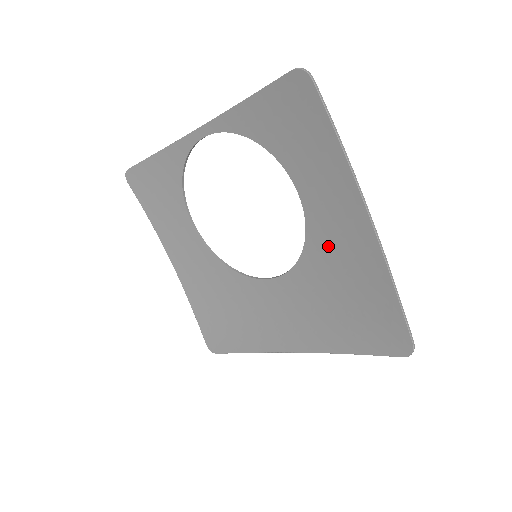
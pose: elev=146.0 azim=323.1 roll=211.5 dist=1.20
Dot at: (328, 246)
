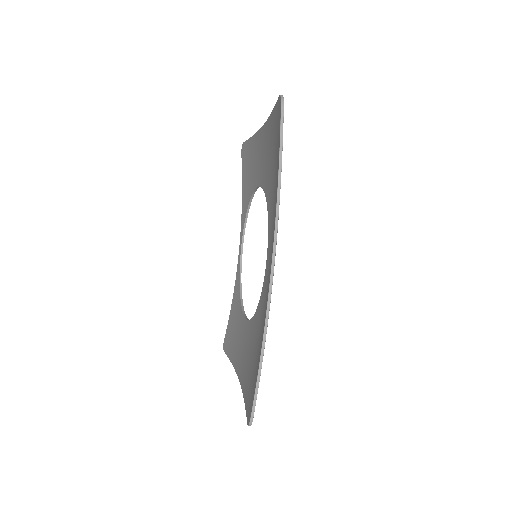
Dot at: (267, 173)
